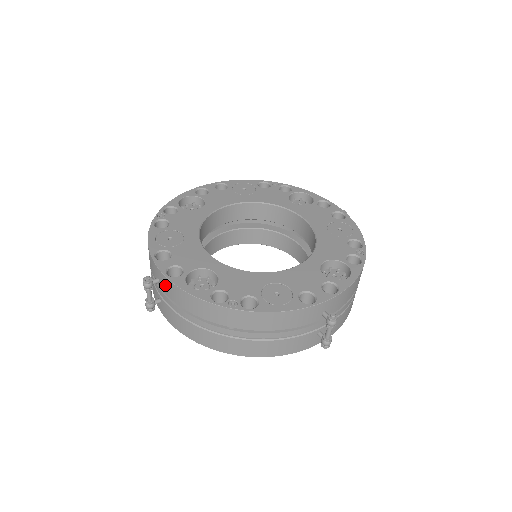
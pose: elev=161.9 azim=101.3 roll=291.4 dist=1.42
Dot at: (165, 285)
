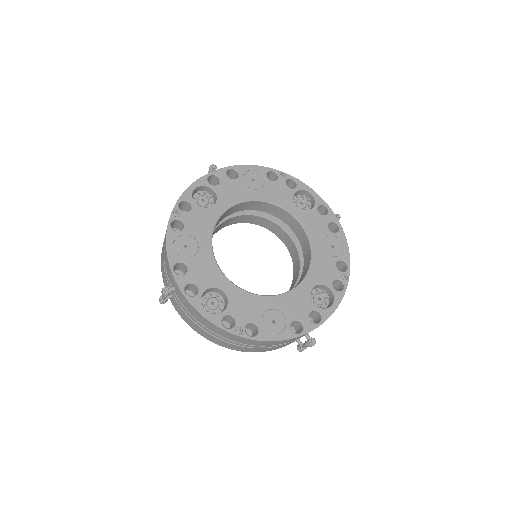
Dot at: (182, 298)
